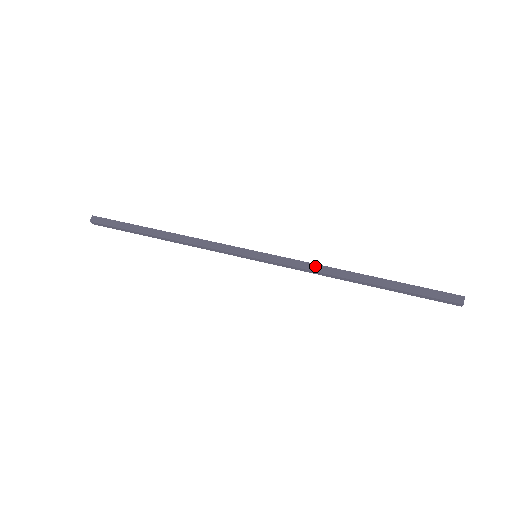
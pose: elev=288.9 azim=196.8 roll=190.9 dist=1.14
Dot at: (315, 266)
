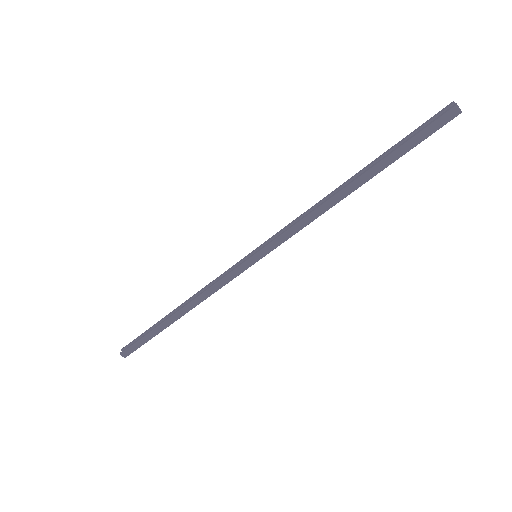
Dot at: (308, 218)
